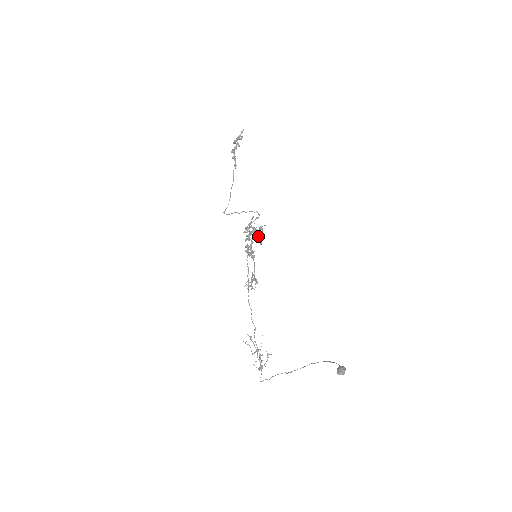
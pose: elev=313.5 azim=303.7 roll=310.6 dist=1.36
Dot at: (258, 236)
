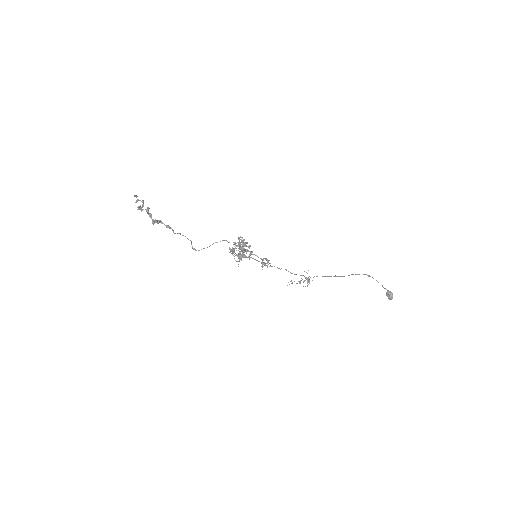
Dot at: (244, 246)
